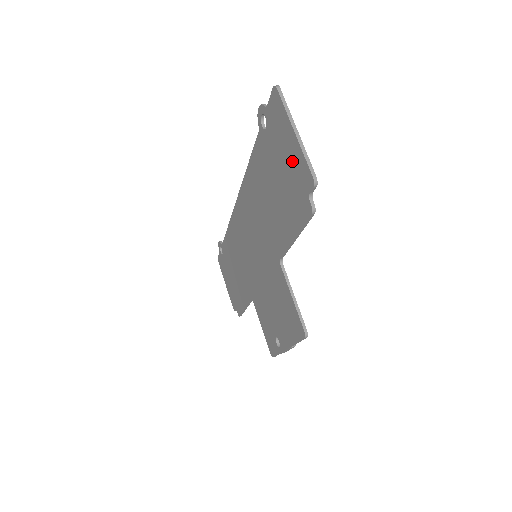
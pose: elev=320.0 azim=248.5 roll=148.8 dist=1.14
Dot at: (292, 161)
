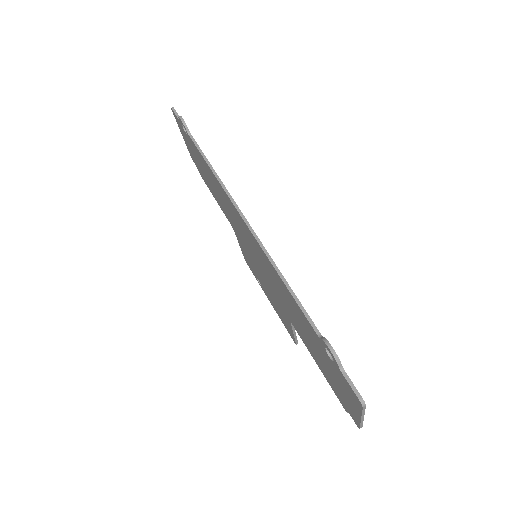
Dot at: (346, 400)
